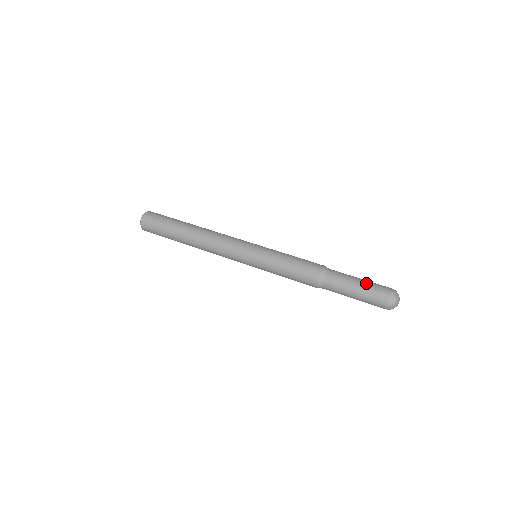
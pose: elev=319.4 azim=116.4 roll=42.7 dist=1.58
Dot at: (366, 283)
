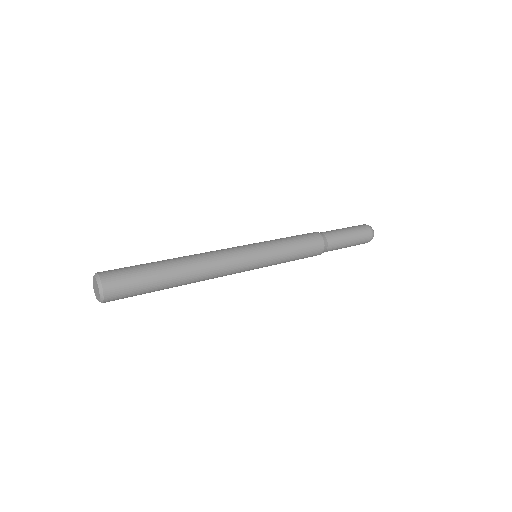
Dot at: (350, 228)
